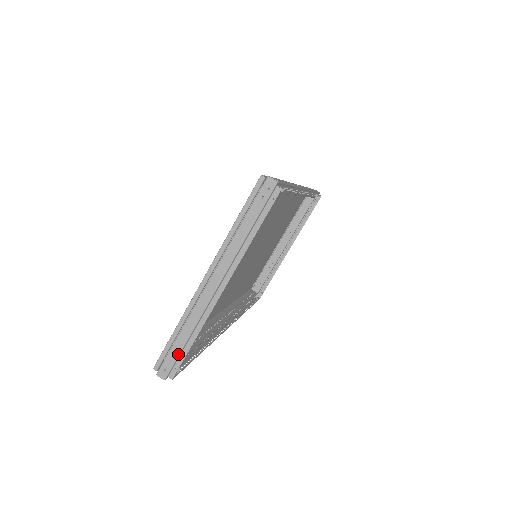
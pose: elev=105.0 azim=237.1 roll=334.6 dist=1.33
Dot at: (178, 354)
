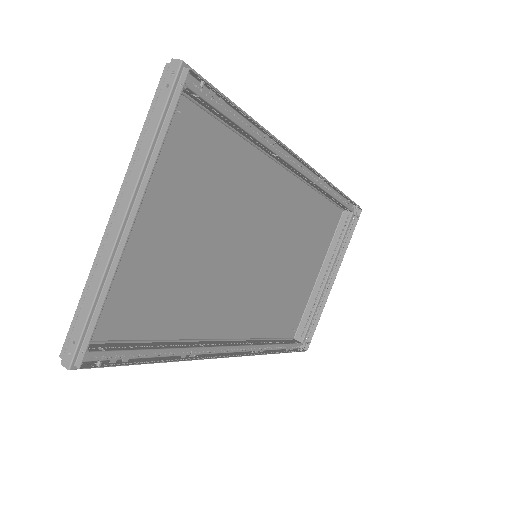
Dot at: (83, 326)
